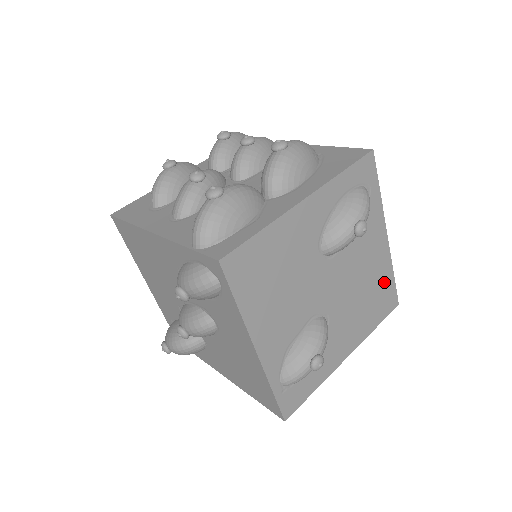
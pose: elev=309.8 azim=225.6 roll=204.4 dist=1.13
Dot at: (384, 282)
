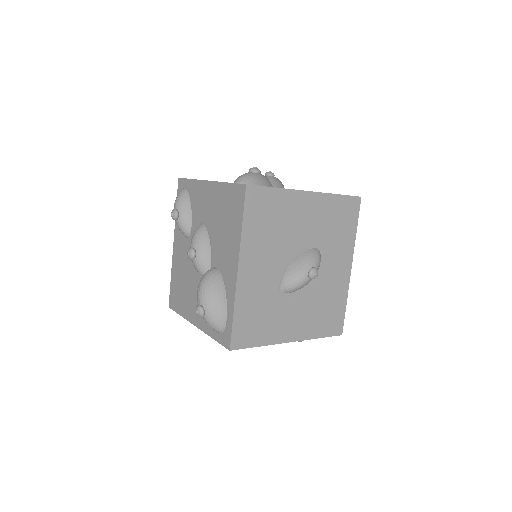
Dot at: occluded
